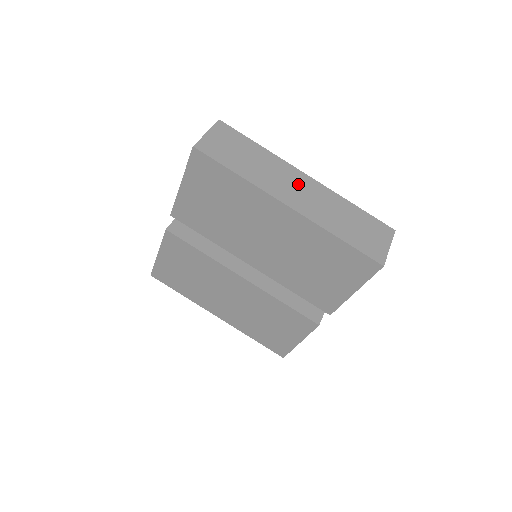
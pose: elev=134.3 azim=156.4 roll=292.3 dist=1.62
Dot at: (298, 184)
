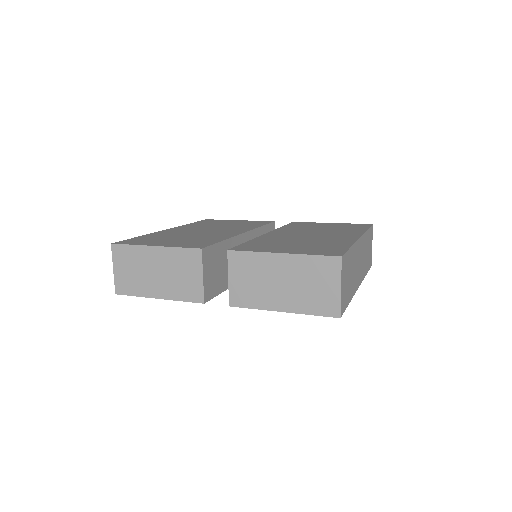
Dot at: occluded
